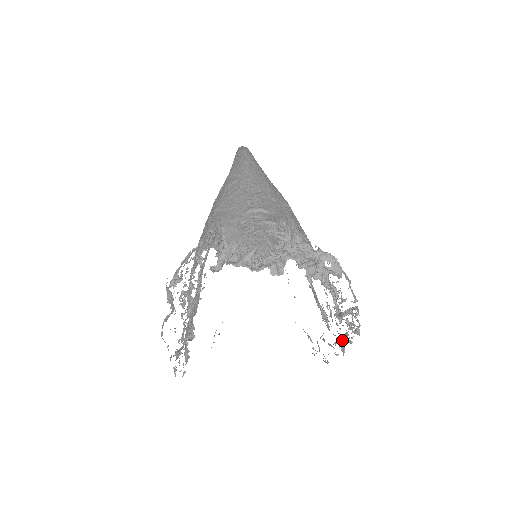
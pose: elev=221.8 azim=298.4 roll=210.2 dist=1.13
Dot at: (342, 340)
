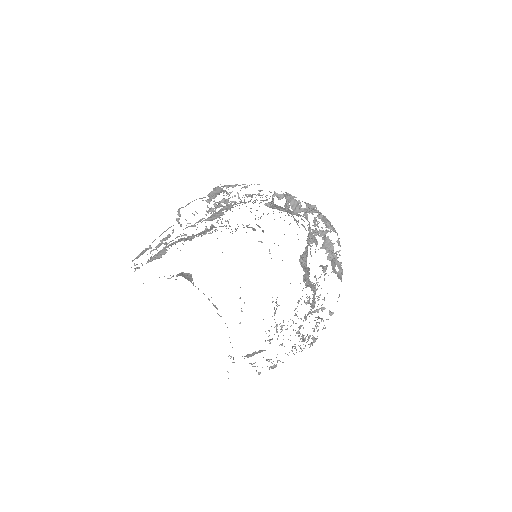
Dot at: occluded
